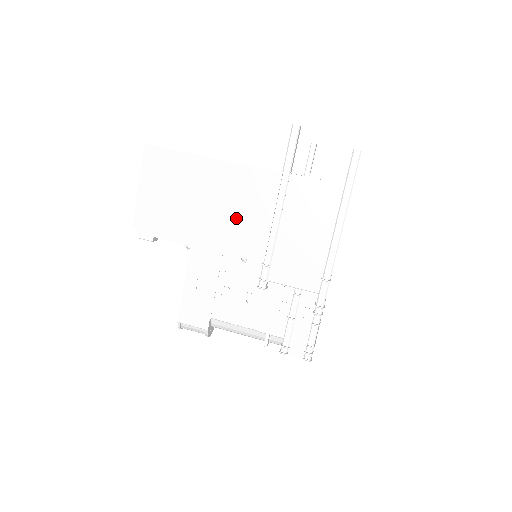
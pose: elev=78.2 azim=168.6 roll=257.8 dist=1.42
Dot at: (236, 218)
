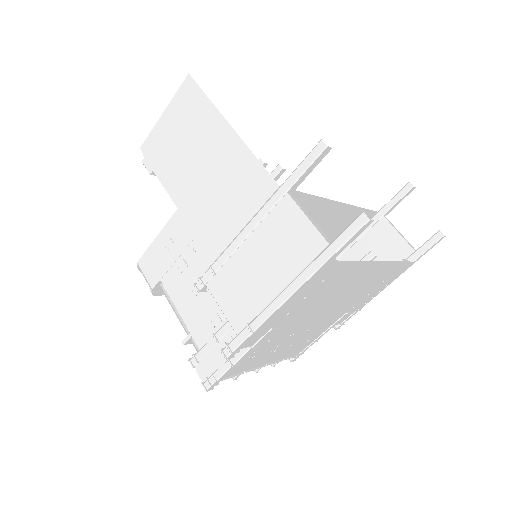
Dot at: (215, 202)
